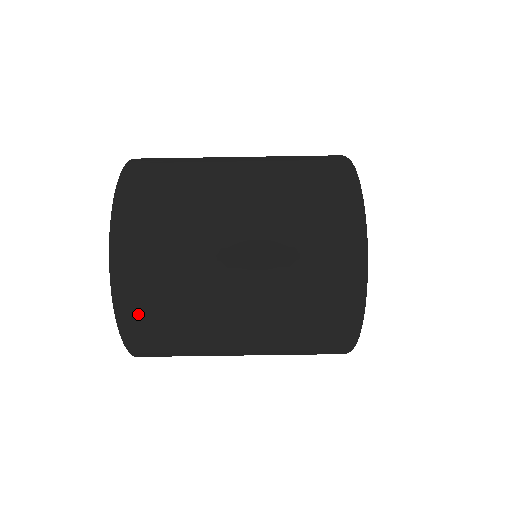
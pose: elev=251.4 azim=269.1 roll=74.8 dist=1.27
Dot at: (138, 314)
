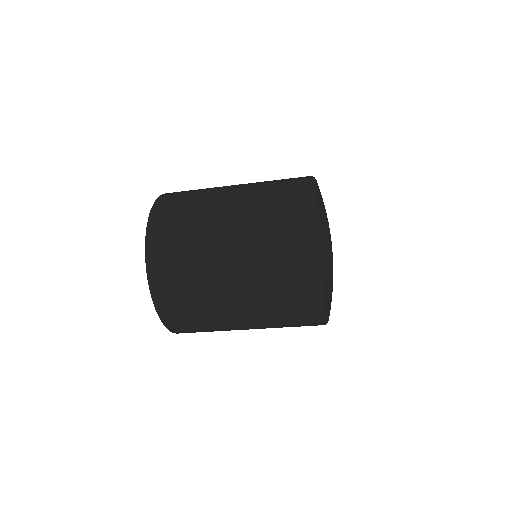
Dot at: (181, 328)
